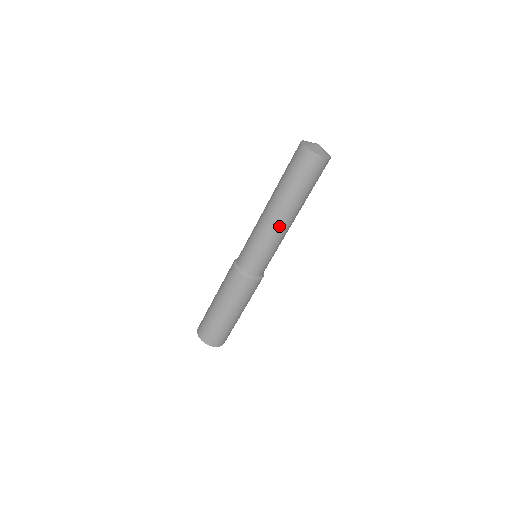
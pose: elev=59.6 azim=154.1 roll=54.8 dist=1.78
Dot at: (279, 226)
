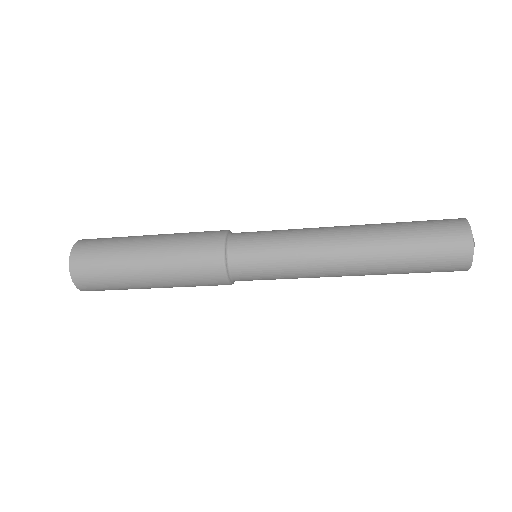
Dot at: (333, 274)
